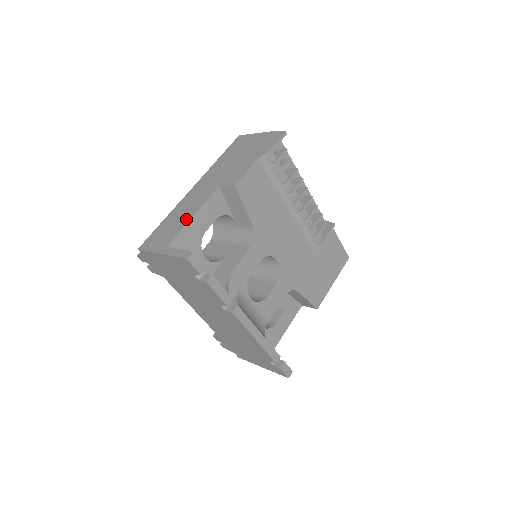
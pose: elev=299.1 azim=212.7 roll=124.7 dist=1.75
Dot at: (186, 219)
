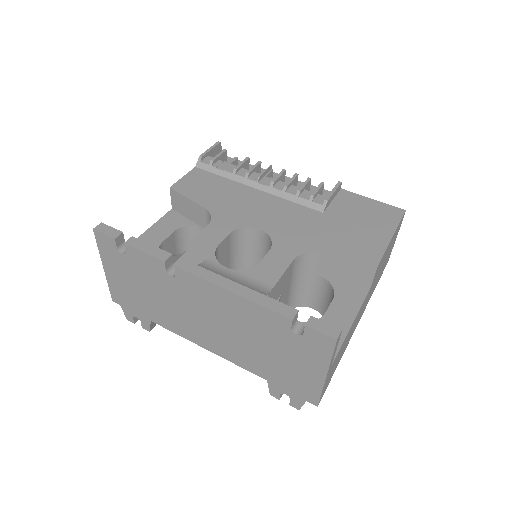
Dot at: occluded
